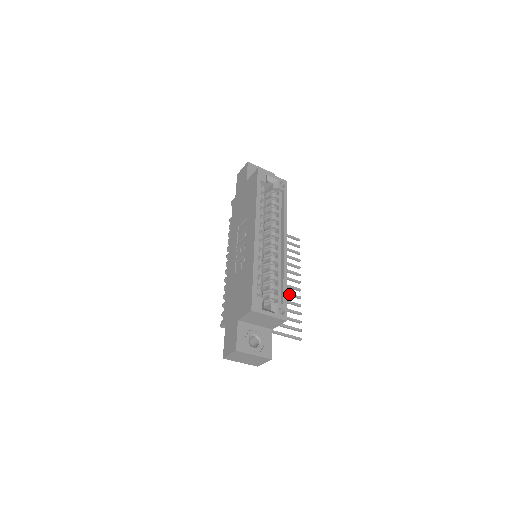
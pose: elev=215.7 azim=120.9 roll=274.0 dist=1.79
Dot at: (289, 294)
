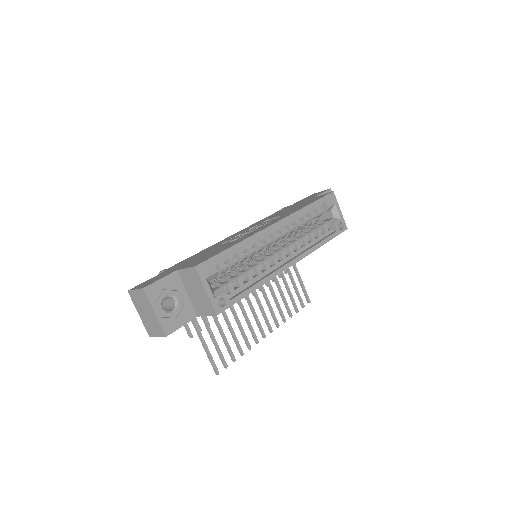
Dot at: (251, 327)
